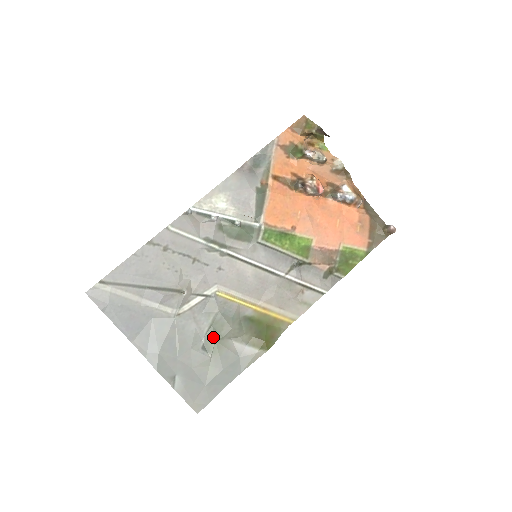
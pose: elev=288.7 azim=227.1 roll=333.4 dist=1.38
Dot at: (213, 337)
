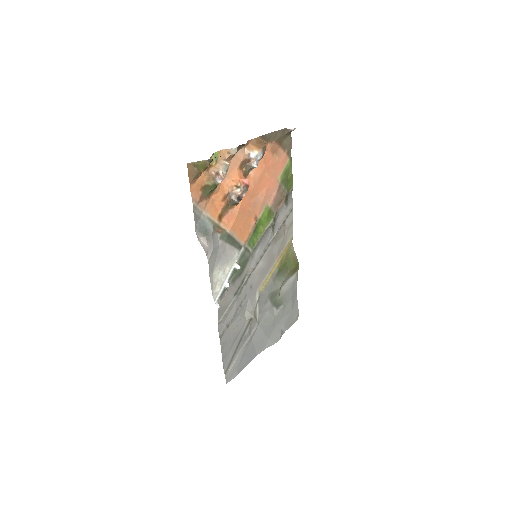
Dot at: (276, 301)
